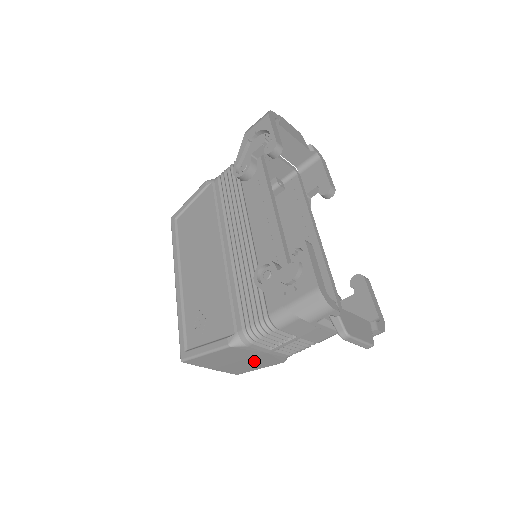
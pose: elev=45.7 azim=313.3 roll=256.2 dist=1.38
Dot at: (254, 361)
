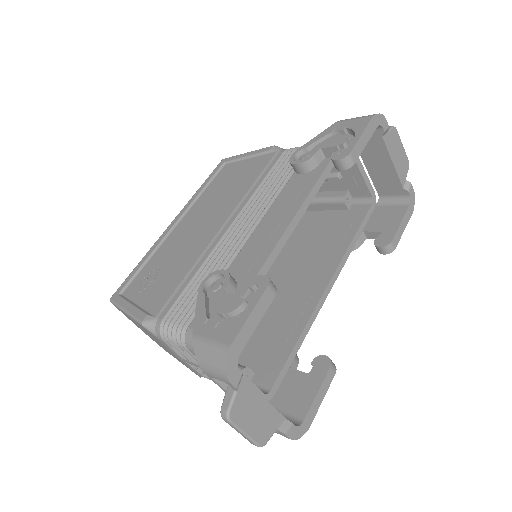
Dot at: occluded
